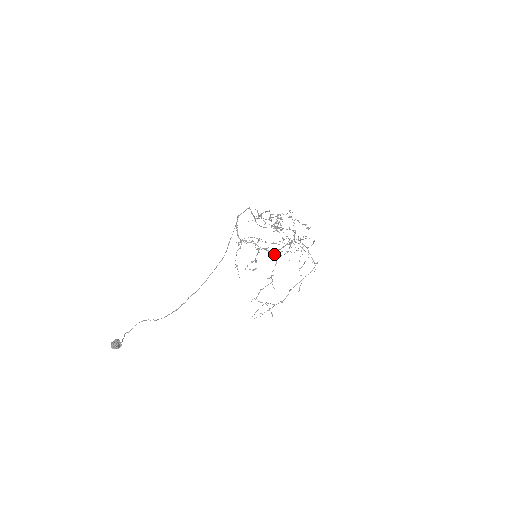
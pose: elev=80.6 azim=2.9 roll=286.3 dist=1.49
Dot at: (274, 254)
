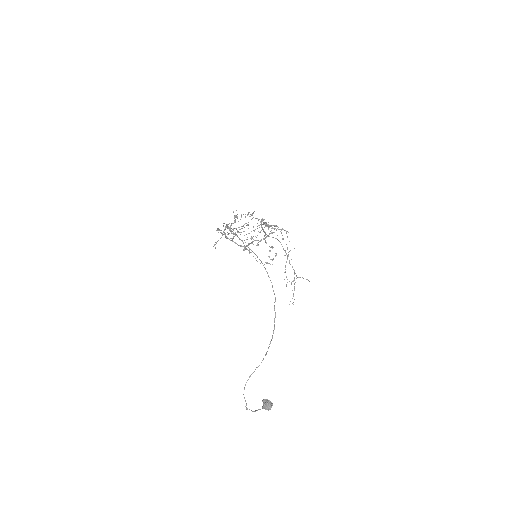
Dot at: occluded
